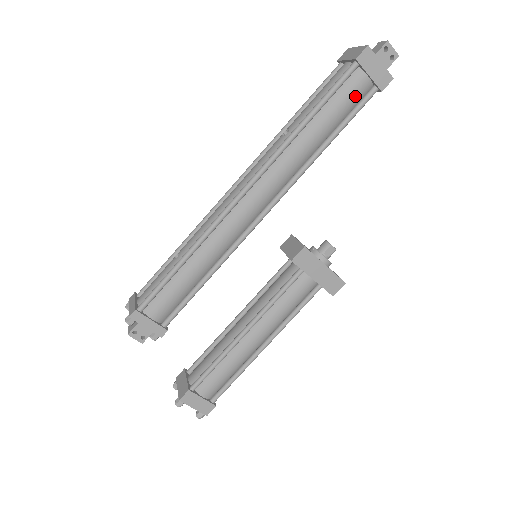
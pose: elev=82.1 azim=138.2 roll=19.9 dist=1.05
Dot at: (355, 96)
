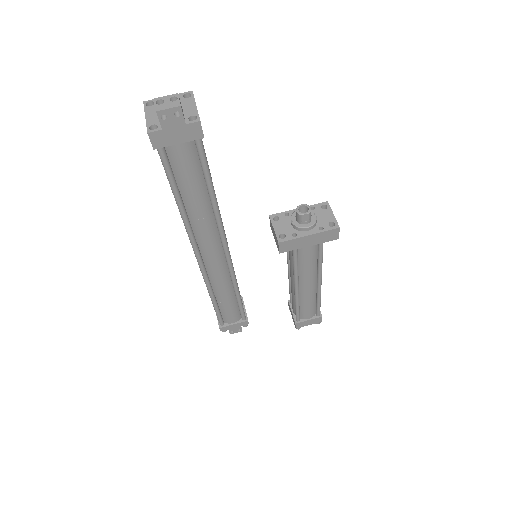
Dot at: (189, 160)
